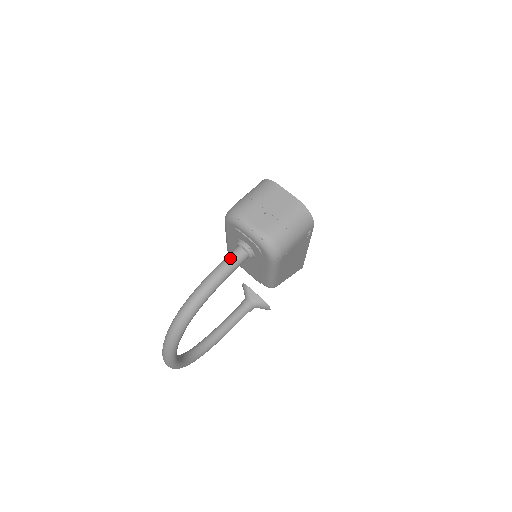
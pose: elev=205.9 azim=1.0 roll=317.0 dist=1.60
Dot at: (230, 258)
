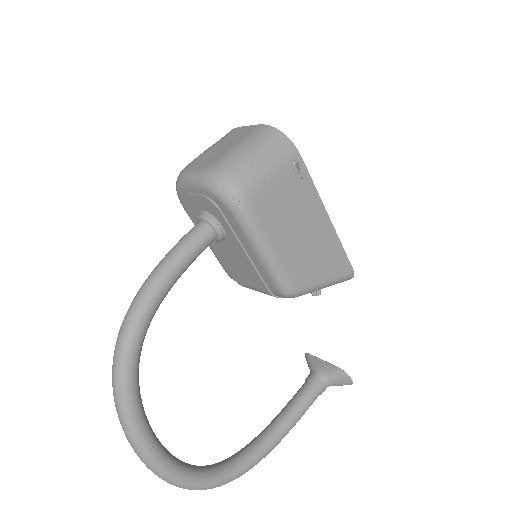
Dot at: (183, 237)
